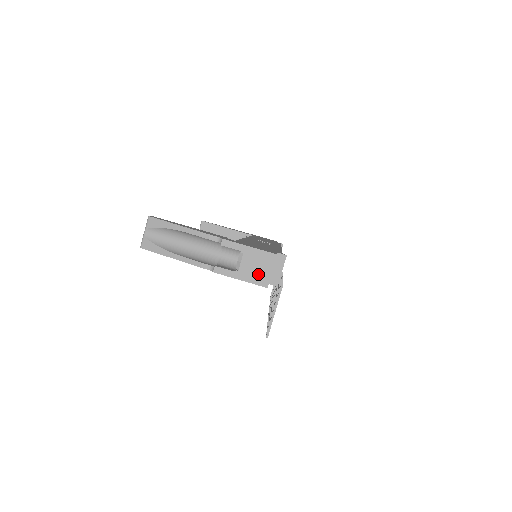
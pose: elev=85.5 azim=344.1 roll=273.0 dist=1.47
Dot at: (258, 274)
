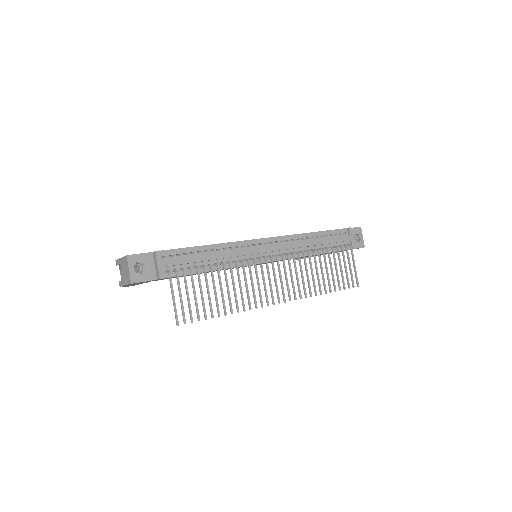
Dot at: (127, 276)
